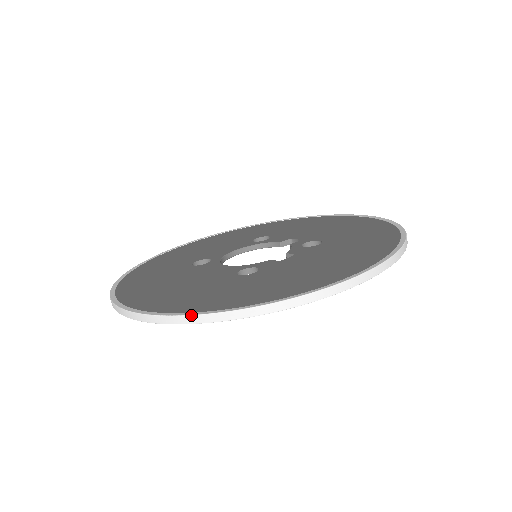
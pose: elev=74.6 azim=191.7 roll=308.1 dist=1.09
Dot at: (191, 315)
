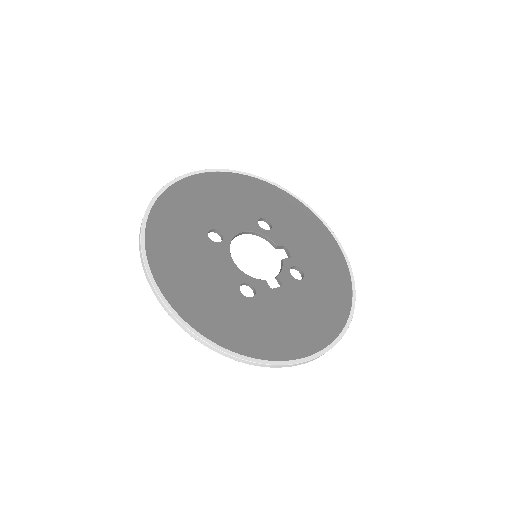
Dot at: (206, 342)
